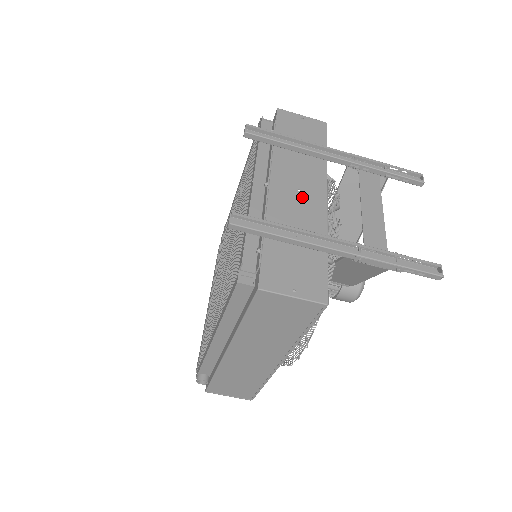
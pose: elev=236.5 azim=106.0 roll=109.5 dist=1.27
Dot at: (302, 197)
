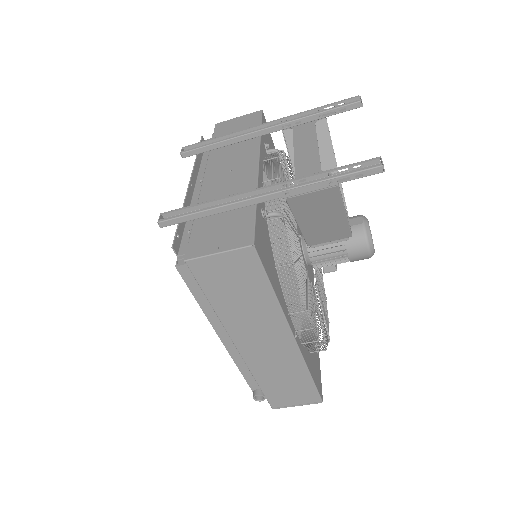
Dot at: (233, 174)
